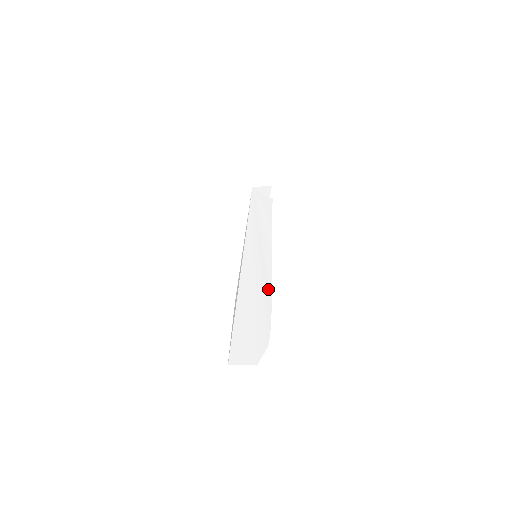
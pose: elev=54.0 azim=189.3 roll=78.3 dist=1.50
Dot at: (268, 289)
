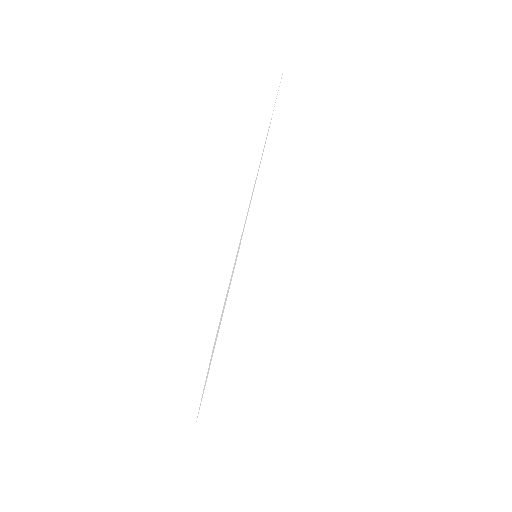
Dot at: (256, 331)
